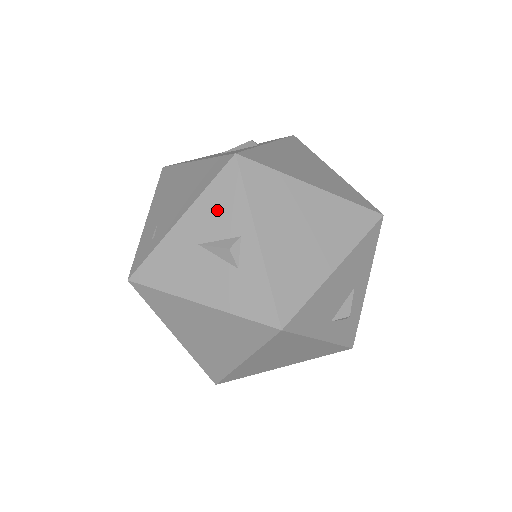
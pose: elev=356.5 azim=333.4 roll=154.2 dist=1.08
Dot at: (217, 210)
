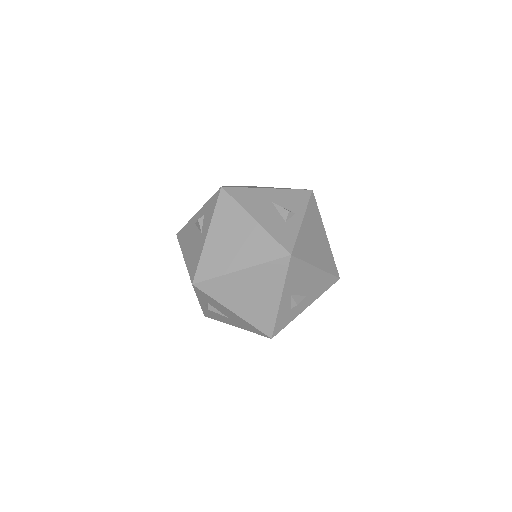
Dot at: (290, 198)
